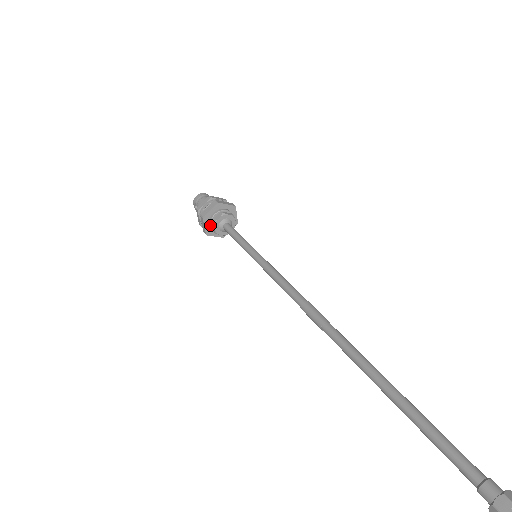
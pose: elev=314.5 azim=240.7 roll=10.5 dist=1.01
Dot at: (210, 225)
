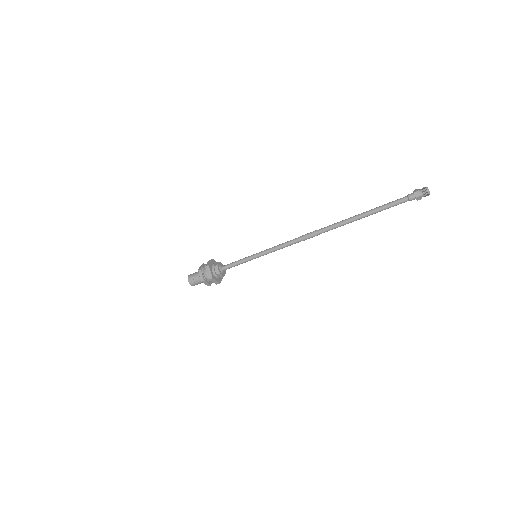
Dot at: (213, 270)
